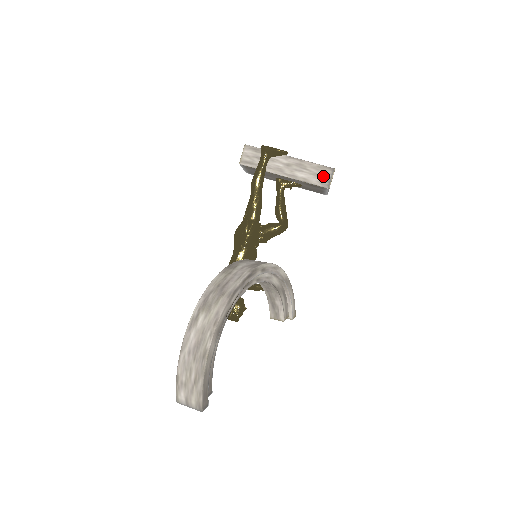
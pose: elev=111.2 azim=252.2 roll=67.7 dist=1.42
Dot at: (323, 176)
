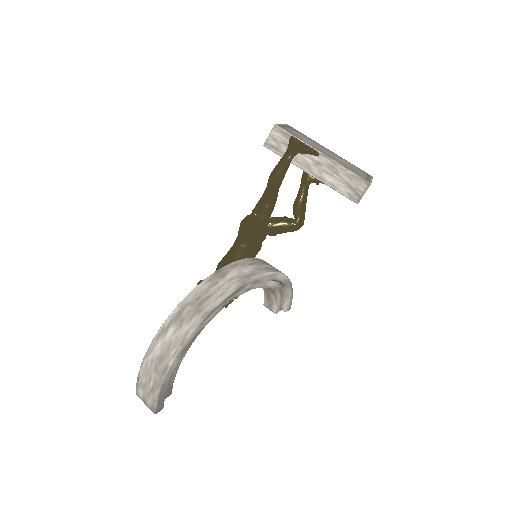
Dot at: (355, 188)
